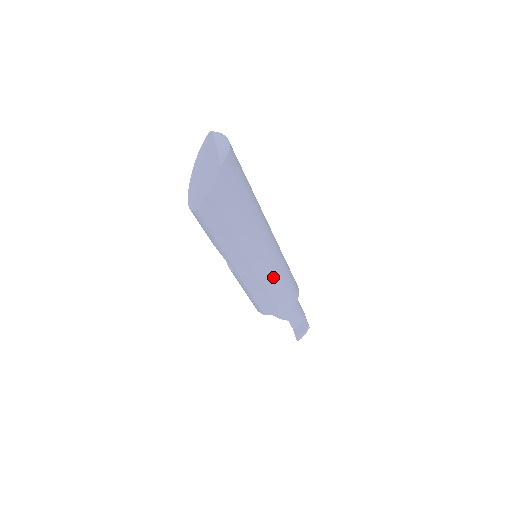
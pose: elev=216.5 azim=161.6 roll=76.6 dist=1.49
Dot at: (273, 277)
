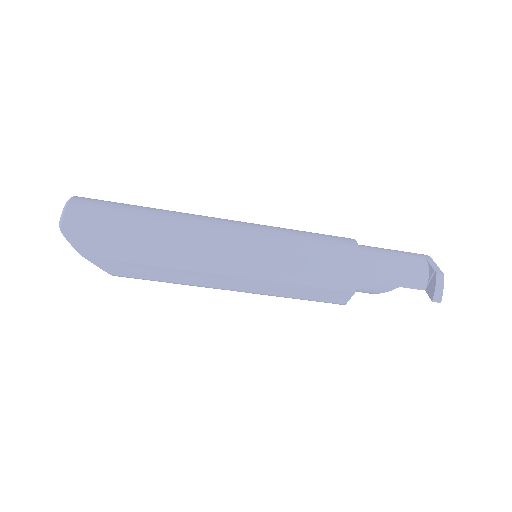
Dot at: (273, 267)
